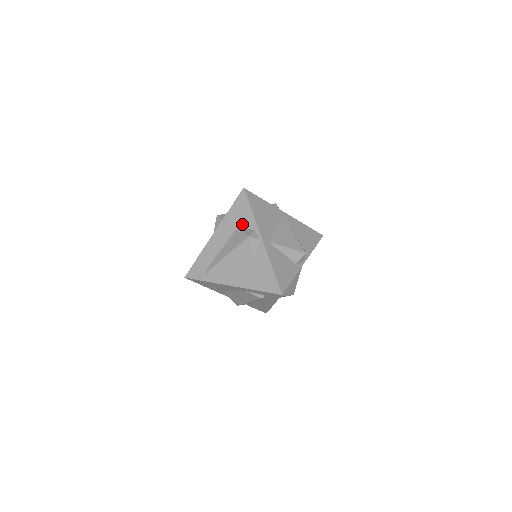
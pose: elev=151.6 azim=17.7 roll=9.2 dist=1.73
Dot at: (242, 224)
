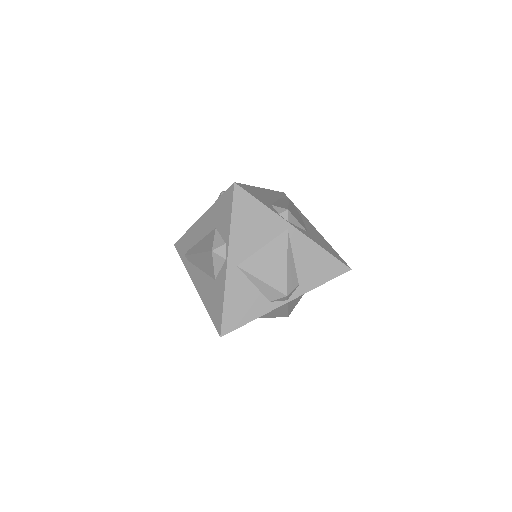
Dot at: (220, 227)
